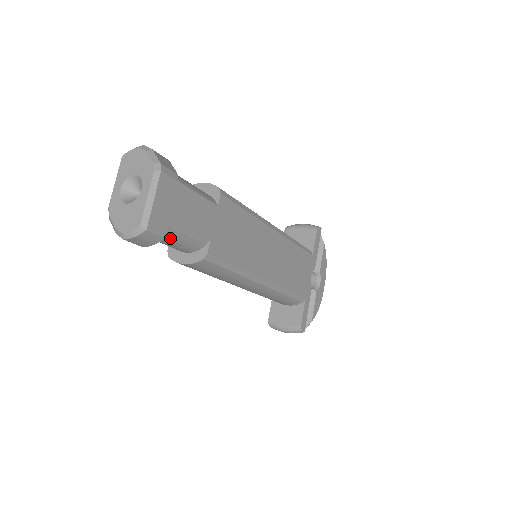
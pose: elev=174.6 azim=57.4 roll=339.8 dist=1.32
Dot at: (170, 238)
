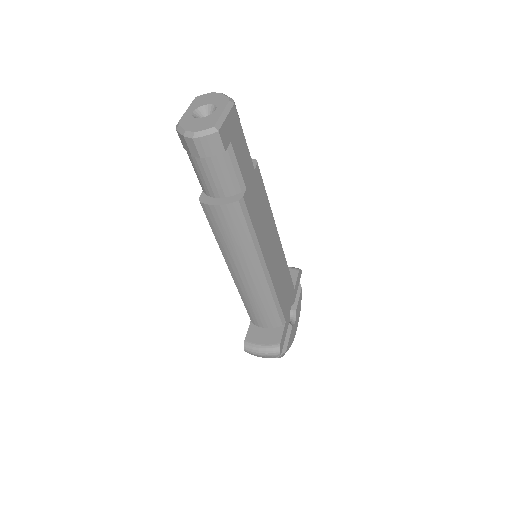
Dot at: (221, 165)
